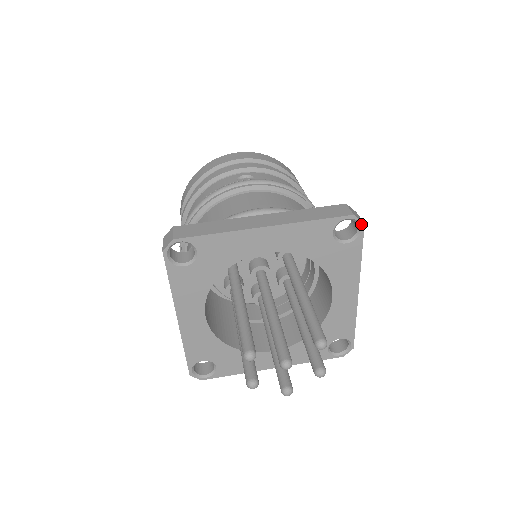
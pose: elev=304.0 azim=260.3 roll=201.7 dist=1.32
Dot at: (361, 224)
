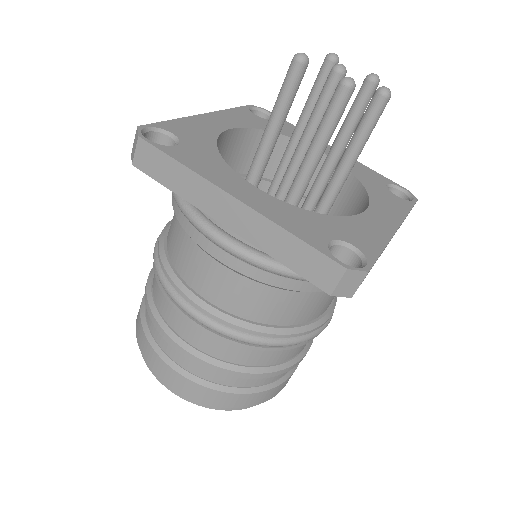
Dot at: (263, 109)
